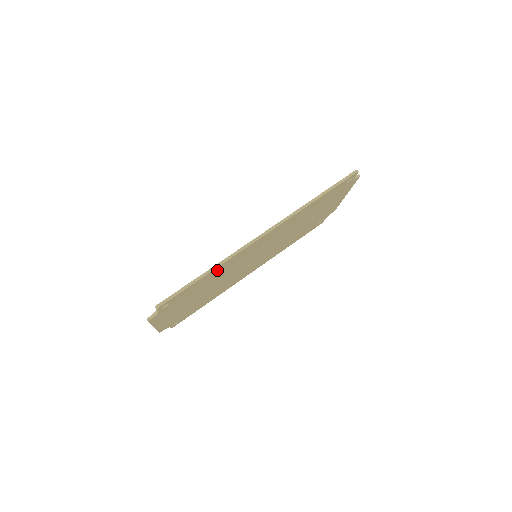
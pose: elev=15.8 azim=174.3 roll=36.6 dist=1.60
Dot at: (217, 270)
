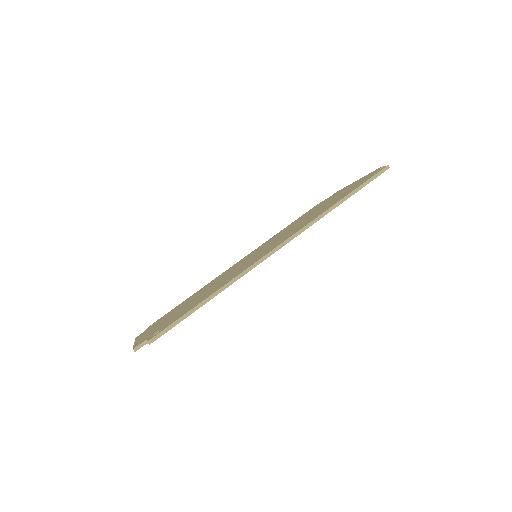
Dot at: occluded
